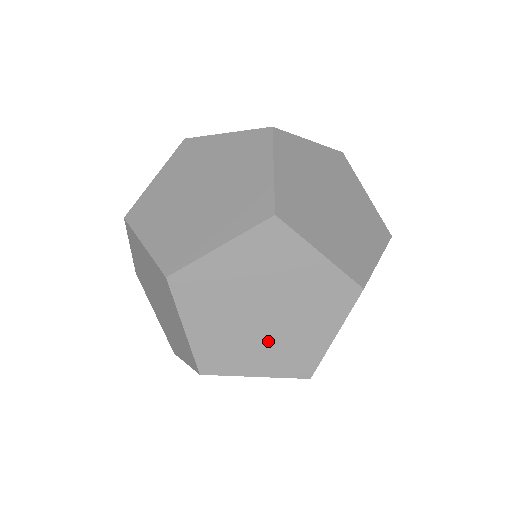
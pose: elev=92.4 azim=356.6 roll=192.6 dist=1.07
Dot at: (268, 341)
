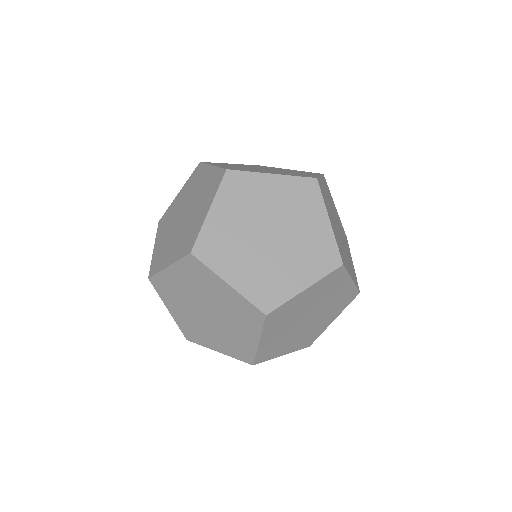
Dot at: (257, 260)
